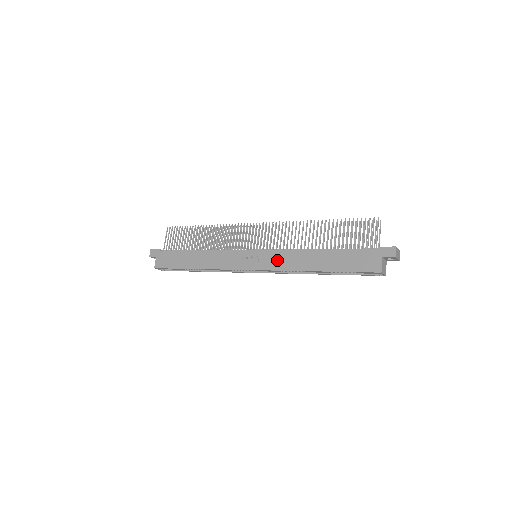
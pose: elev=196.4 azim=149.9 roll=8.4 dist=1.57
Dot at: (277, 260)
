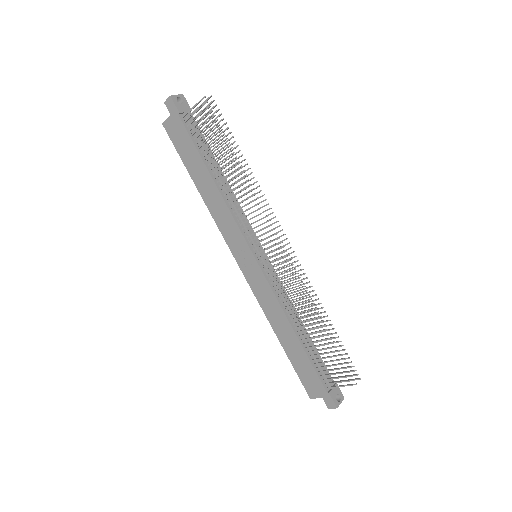
Dot at: (263, 293)
